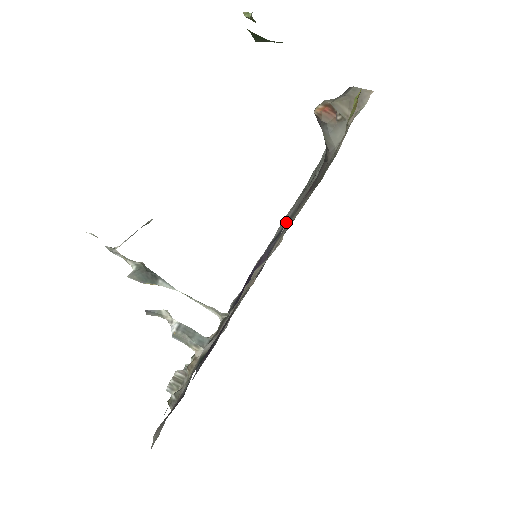
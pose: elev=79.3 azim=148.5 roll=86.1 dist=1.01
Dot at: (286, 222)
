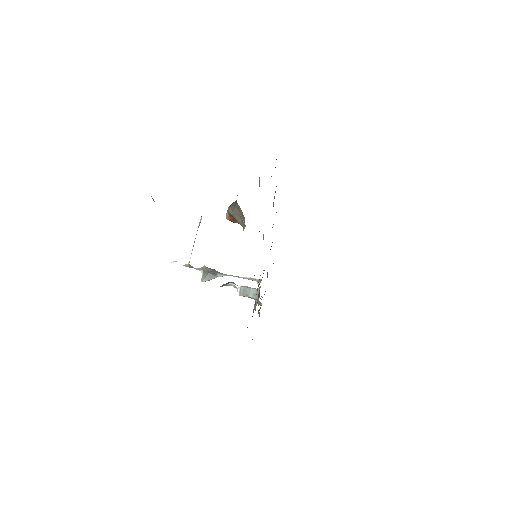
Dot at: occluded
